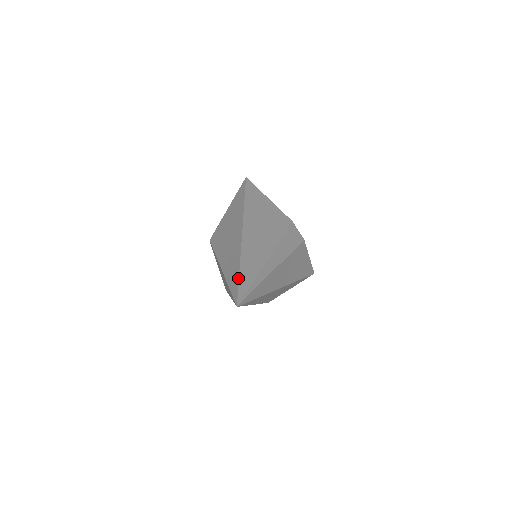
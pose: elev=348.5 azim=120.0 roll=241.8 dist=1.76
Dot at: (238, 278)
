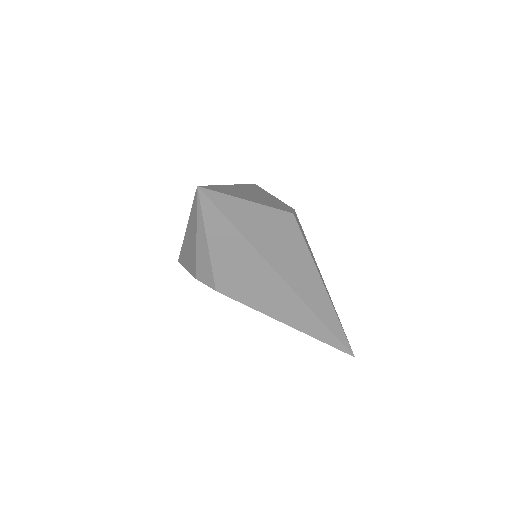
Dot at: (335, 337)
